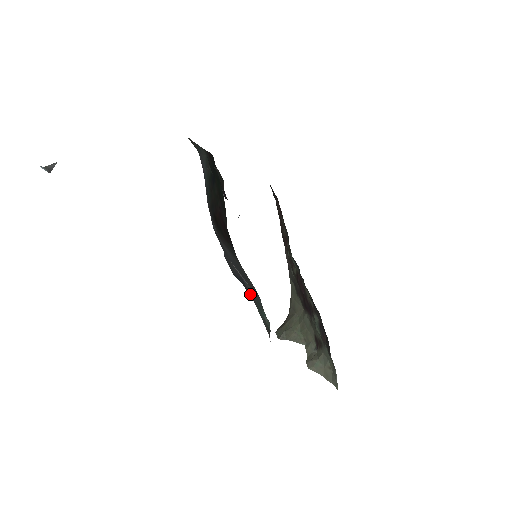
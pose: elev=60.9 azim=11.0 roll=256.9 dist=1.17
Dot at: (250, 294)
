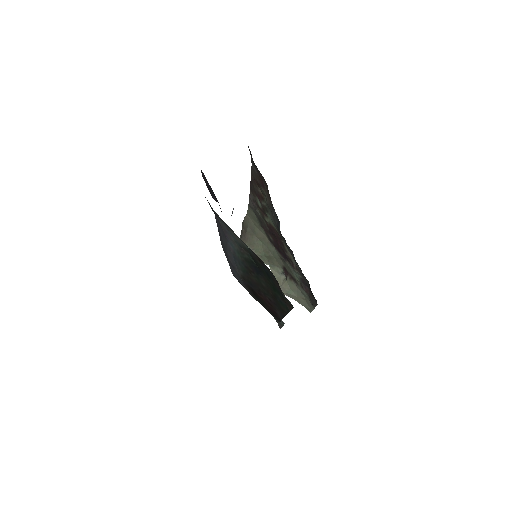
Dot at: occluded
